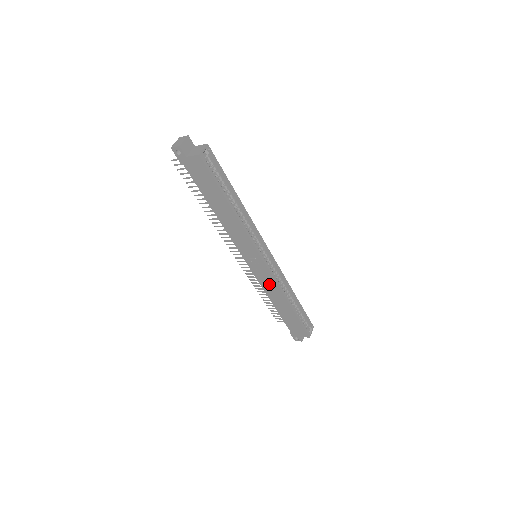
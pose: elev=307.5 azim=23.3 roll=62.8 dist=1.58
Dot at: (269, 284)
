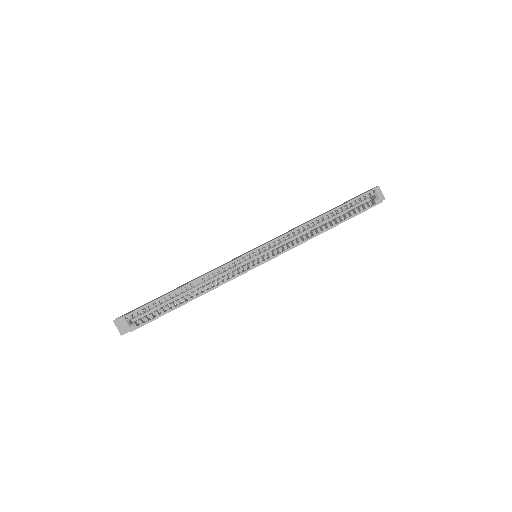
Dot at: occluded
